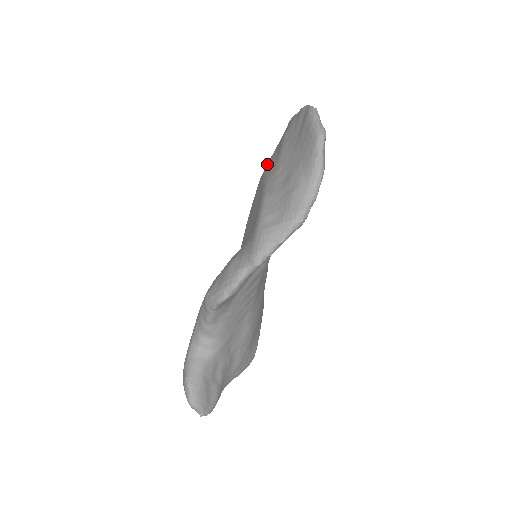
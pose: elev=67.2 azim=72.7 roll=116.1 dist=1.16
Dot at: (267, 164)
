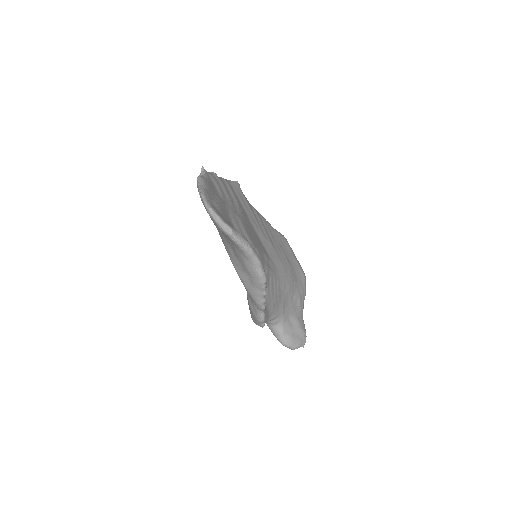
Dot at: occluded
